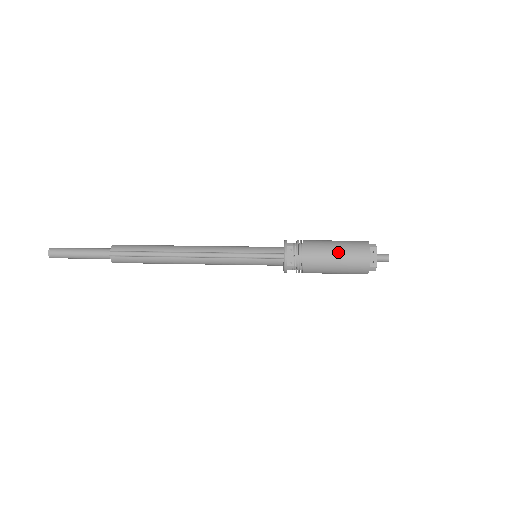
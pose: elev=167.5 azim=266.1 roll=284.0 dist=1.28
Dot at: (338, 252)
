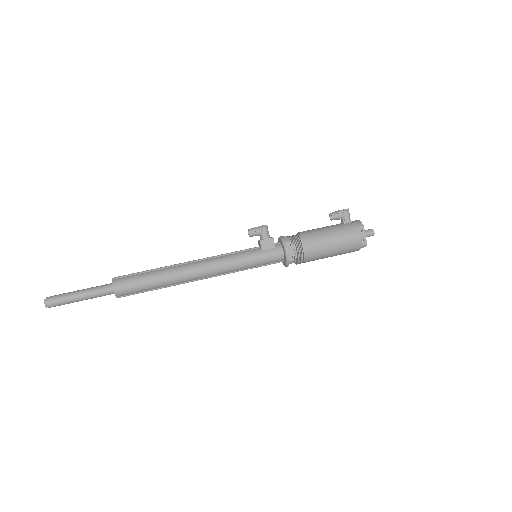
Dot at: occluded
